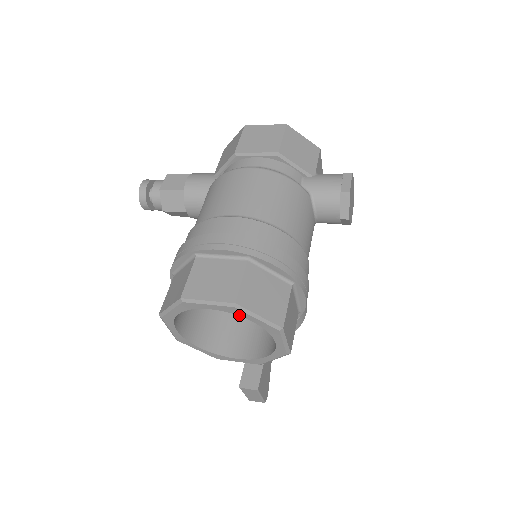
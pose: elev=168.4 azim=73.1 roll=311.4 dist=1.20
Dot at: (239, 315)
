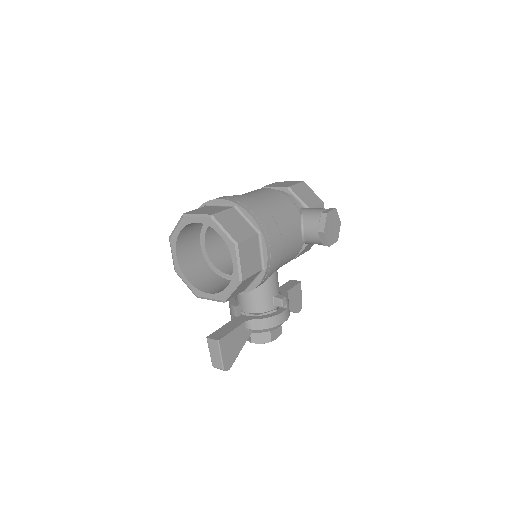
Dot at: (213, 228)
